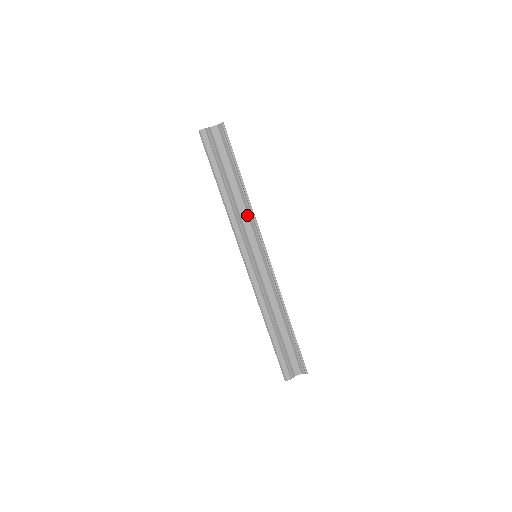
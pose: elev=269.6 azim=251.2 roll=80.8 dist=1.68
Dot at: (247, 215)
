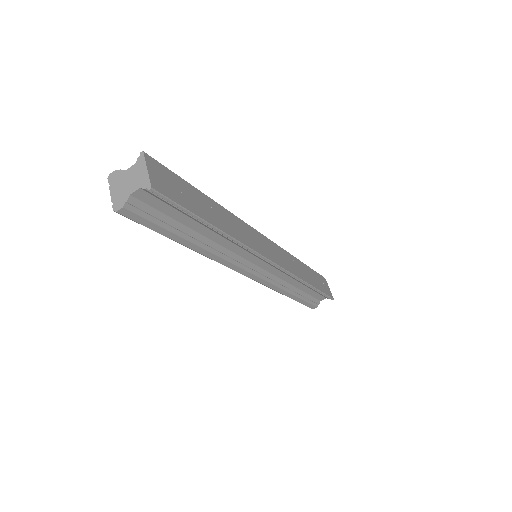
Dot at: (234, 244)
